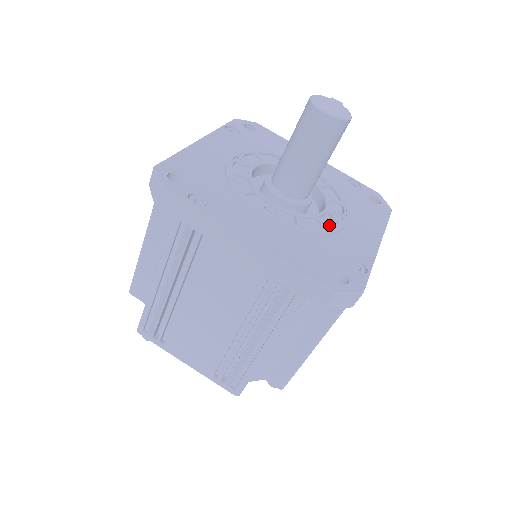
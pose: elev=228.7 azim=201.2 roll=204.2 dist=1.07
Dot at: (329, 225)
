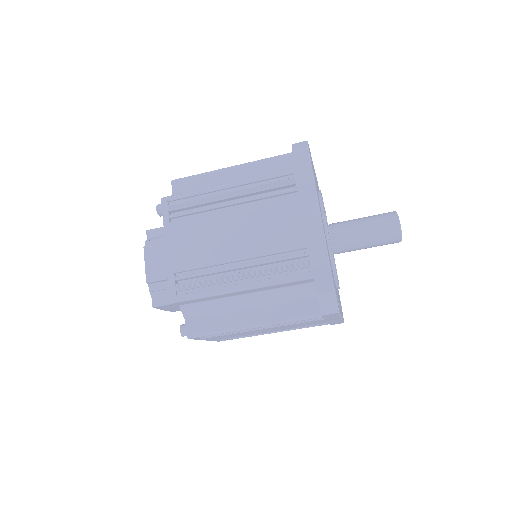
Dot at: occluded
